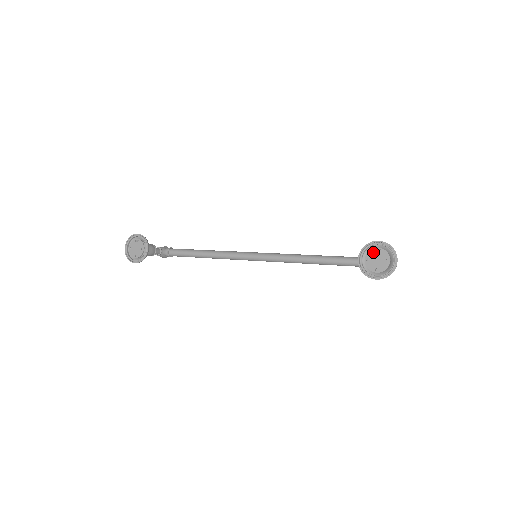
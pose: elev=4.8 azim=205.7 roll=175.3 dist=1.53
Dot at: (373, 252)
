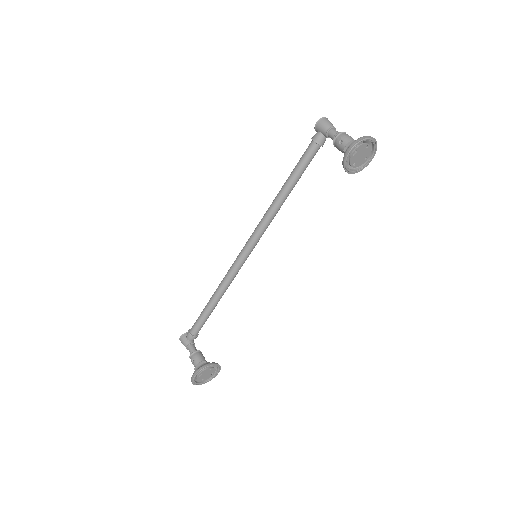
Dot at: (353, 158)
